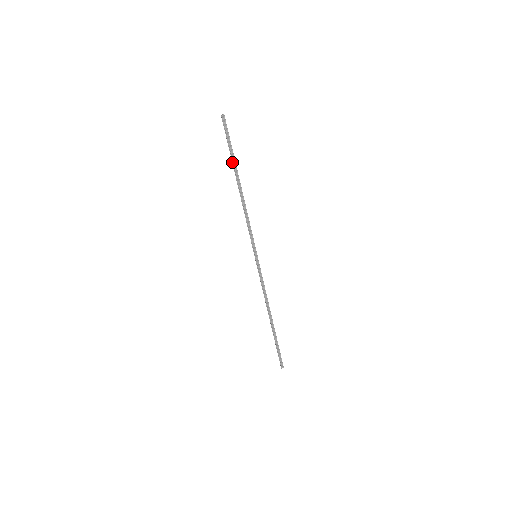
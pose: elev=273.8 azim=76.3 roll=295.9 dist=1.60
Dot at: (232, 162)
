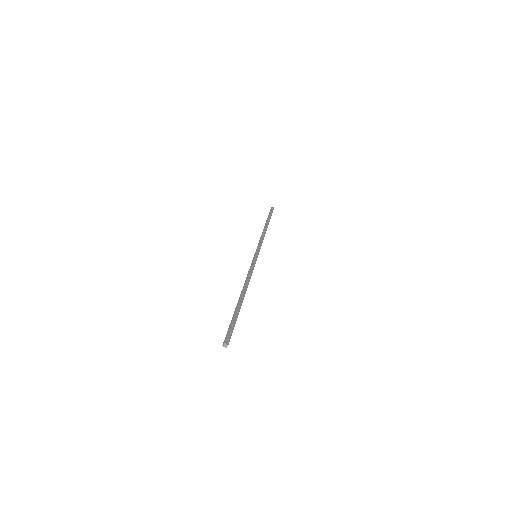
Dot at: occluded
